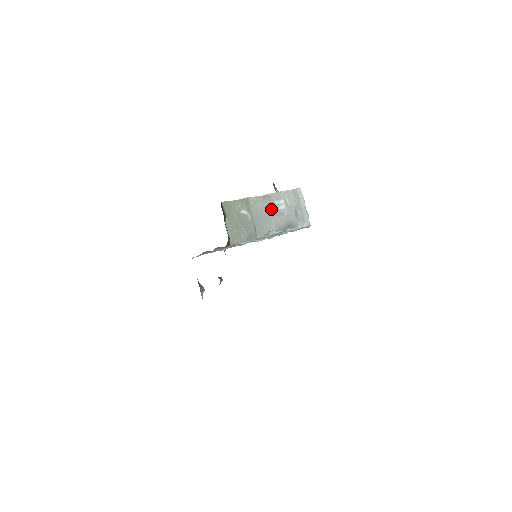
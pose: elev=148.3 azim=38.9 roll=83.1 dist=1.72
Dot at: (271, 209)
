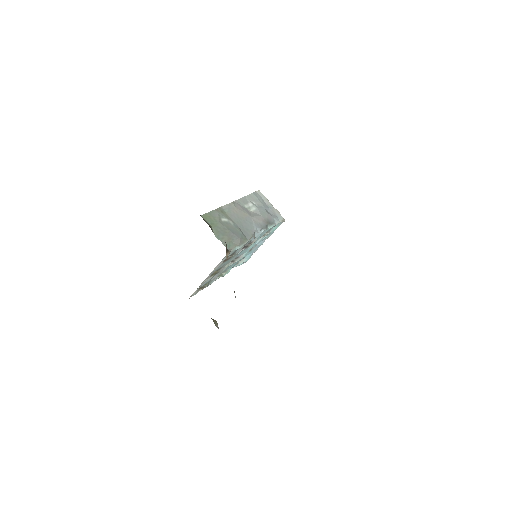
Dot at: (245, 212)
